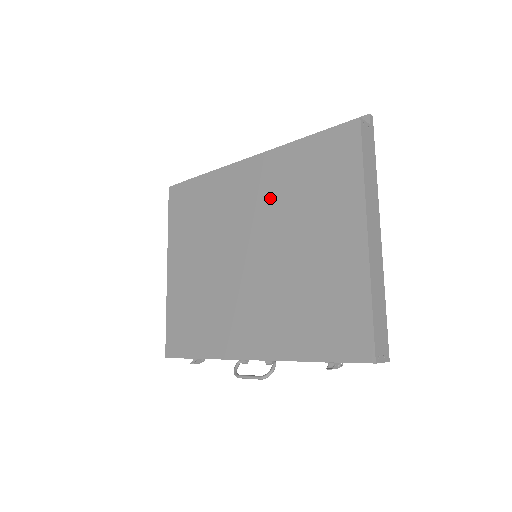
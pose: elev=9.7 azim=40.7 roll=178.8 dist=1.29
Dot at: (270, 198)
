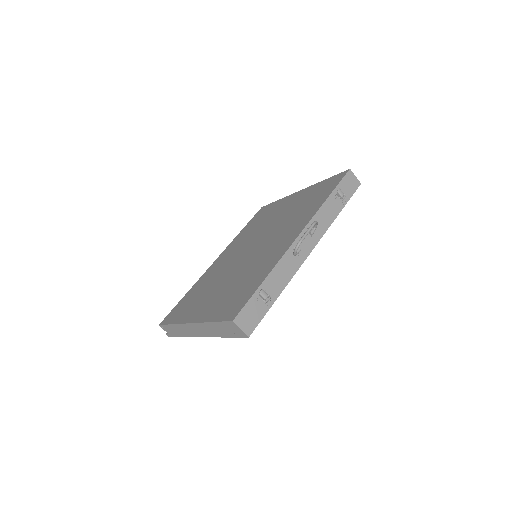
Dot at: (243, 242)
